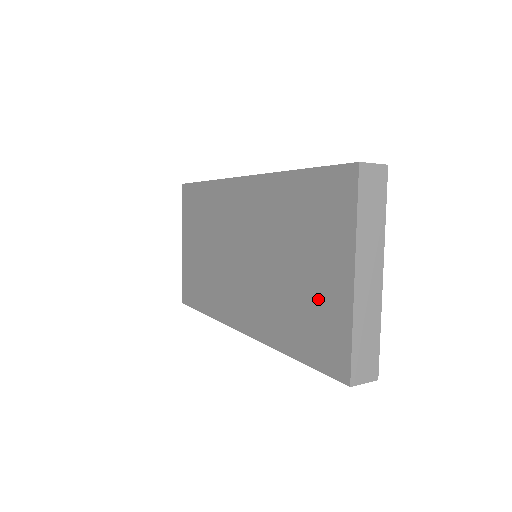
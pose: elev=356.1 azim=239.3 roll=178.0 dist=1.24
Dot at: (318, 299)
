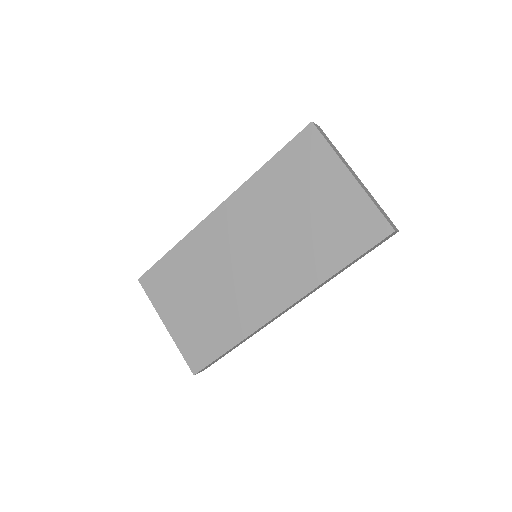
Dot at: (336, 212)
